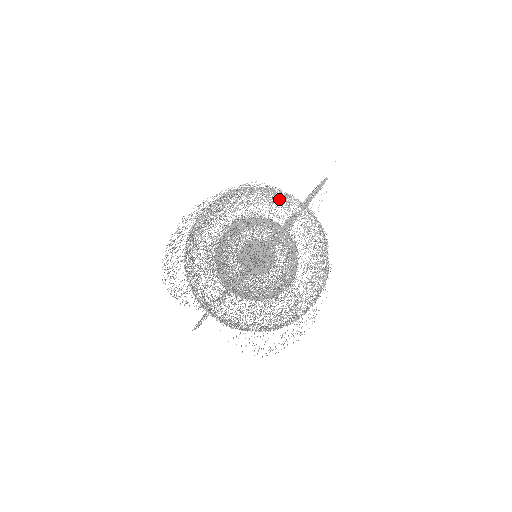
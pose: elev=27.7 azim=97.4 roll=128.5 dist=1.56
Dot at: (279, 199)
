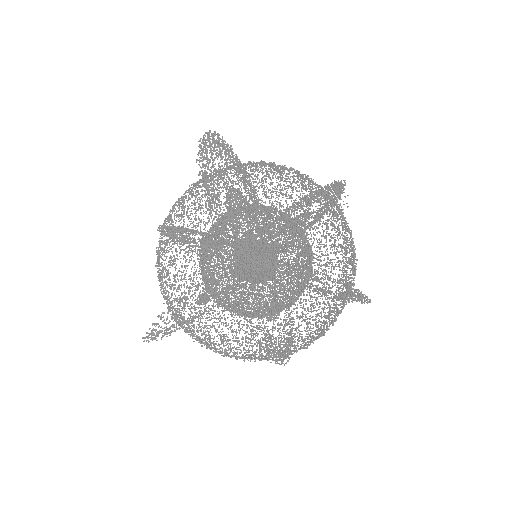
Dot at: occluded
